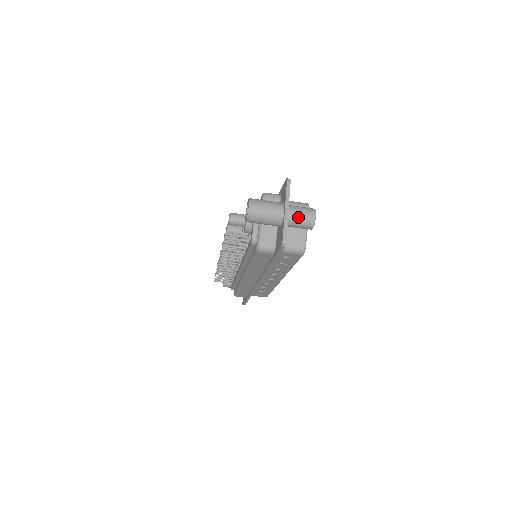
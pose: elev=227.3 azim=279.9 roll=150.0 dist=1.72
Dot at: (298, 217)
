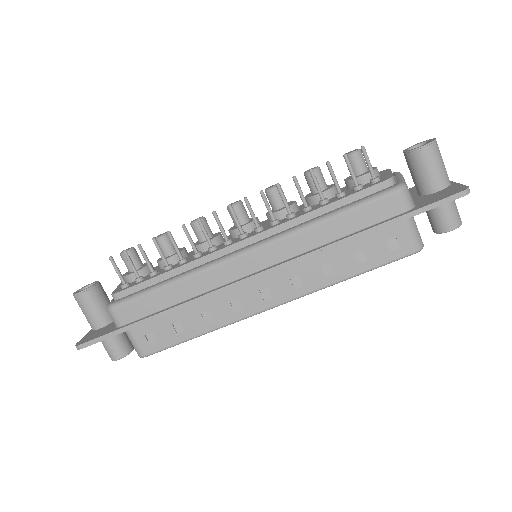
Dot at: occluded
